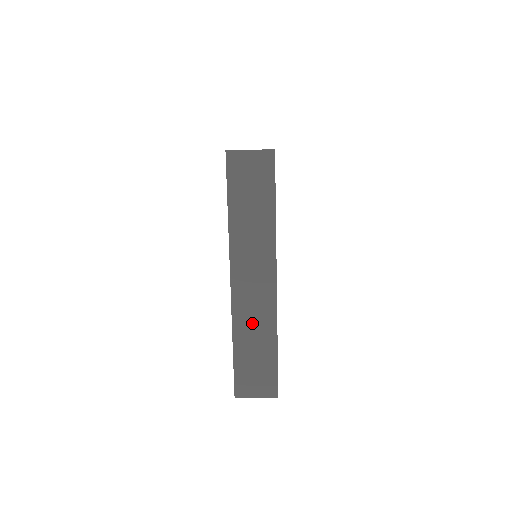
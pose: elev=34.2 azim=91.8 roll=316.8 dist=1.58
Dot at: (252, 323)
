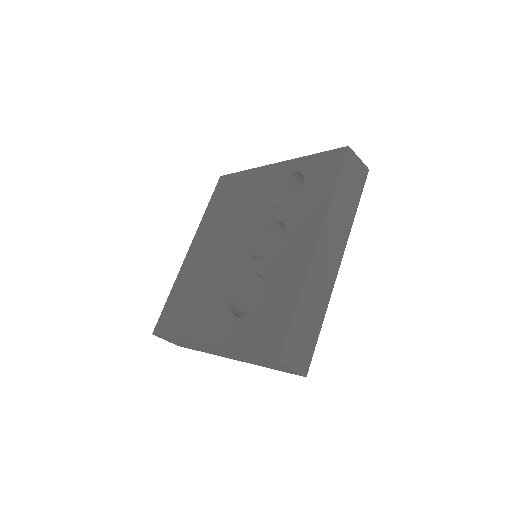
Dot at: (316, 291)
